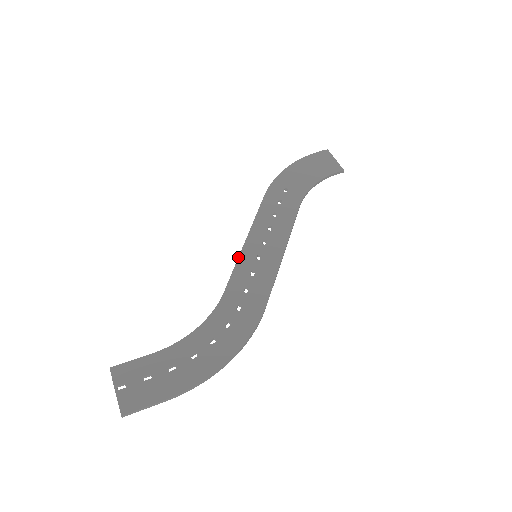
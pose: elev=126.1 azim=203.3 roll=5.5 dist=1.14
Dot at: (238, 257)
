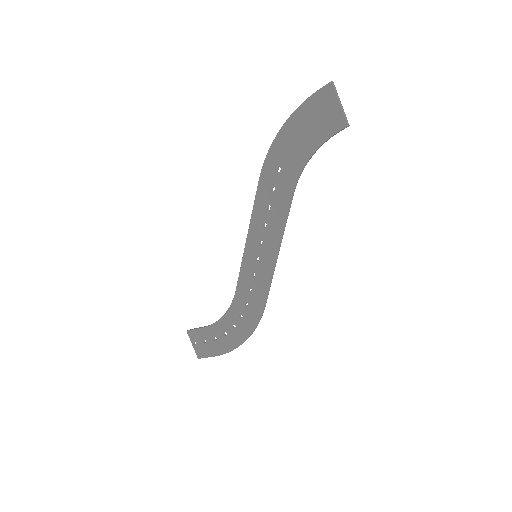
Dot at: (242, 258)
